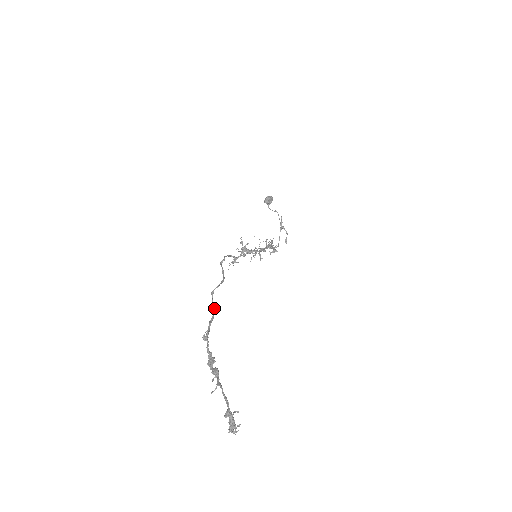
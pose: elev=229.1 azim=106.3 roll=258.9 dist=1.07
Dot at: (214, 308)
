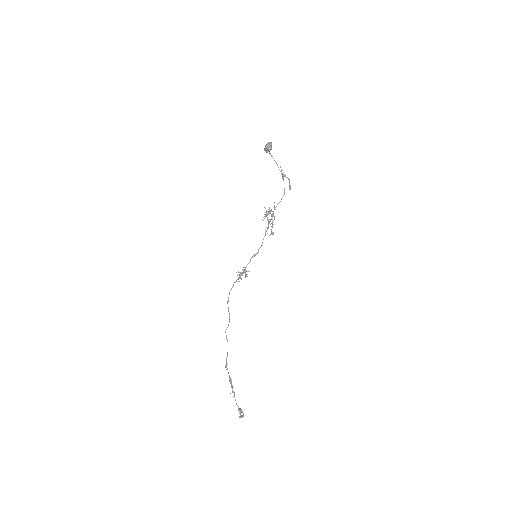
Dot at: occluded
